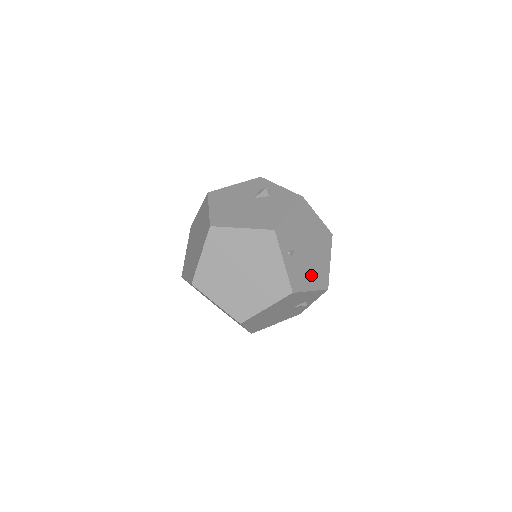
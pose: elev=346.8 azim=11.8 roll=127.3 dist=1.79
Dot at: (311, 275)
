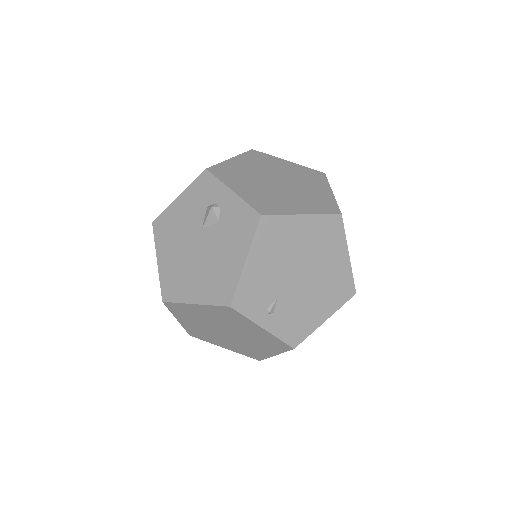
Dot at: (318, 303)
